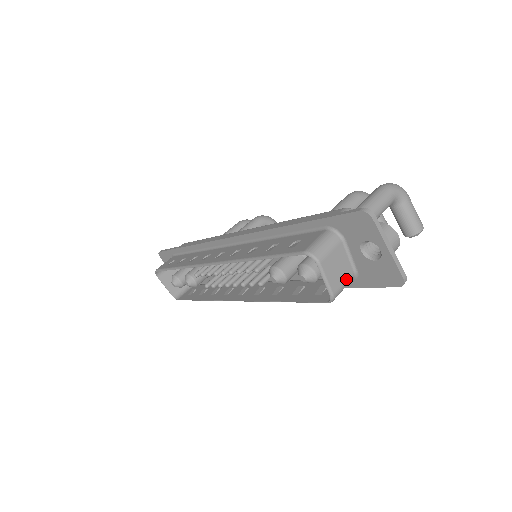
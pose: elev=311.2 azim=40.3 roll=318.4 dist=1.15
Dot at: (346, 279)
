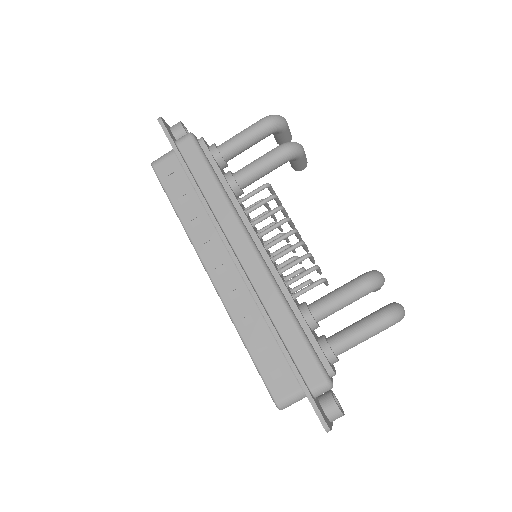
Dot at: occluded
